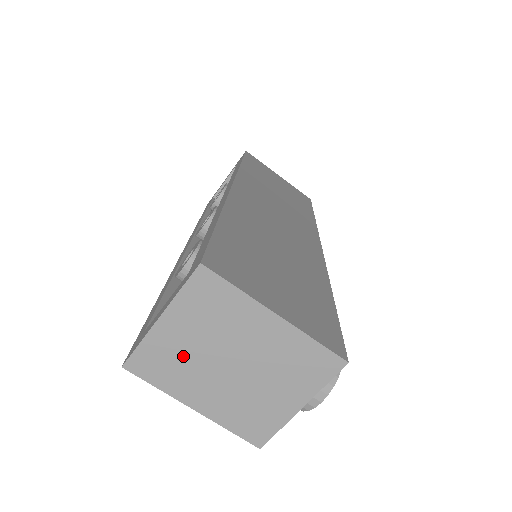
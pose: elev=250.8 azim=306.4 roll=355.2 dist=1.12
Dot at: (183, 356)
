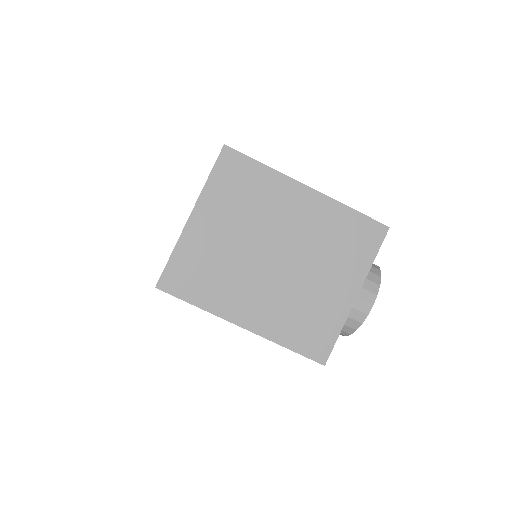
Dot at: (221, 257)
